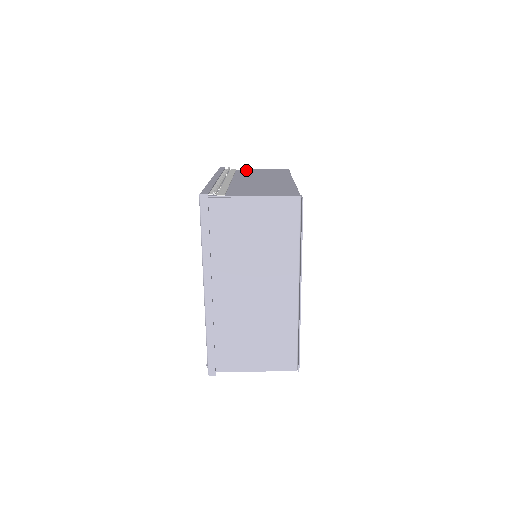
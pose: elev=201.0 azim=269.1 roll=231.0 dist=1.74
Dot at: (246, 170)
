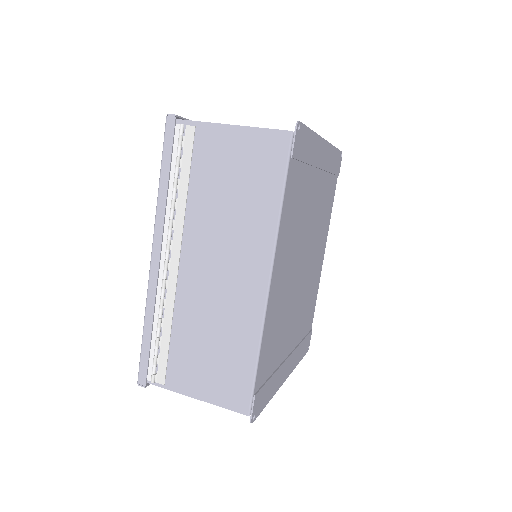
Dot at: (211, 141)
